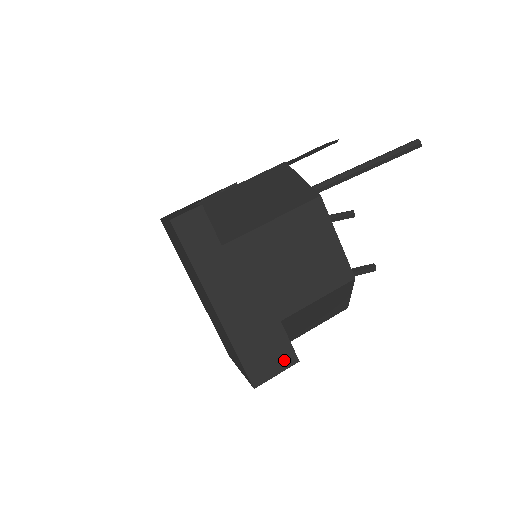
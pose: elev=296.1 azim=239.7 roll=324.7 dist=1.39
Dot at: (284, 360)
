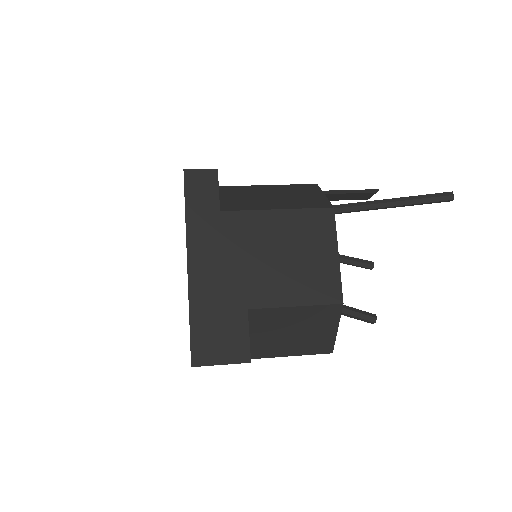
Dot at: (235, 352)
